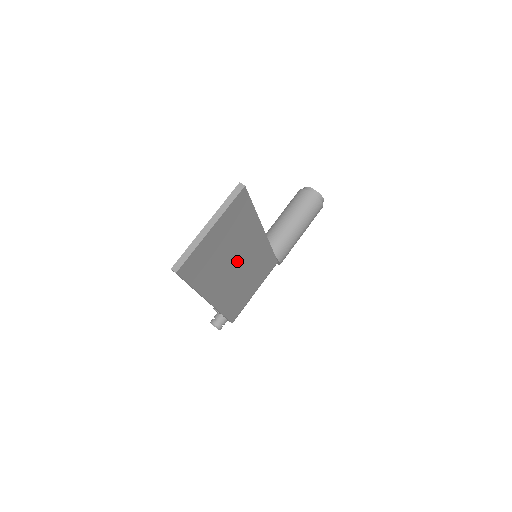
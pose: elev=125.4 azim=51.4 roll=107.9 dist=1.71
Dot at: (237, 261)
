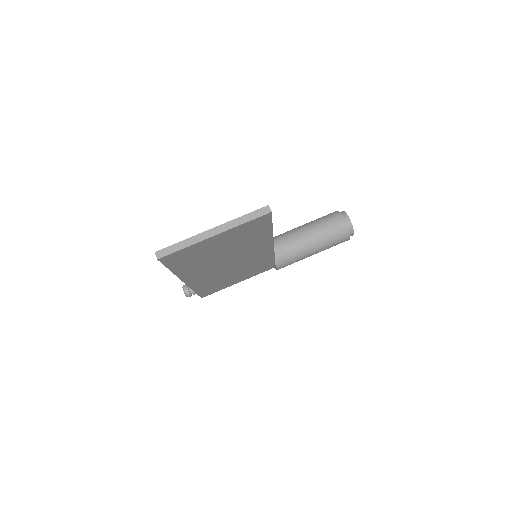
Dot at: (231, 260)
